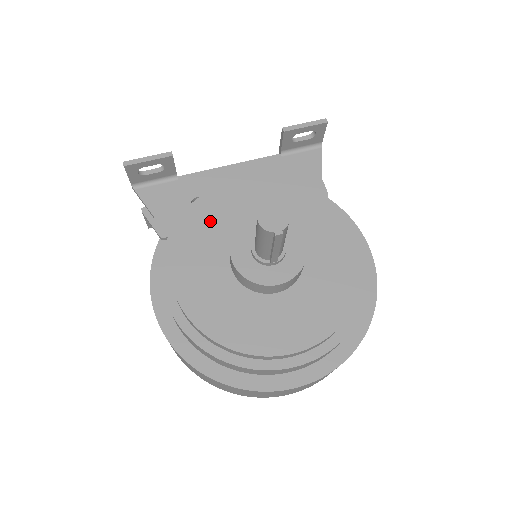
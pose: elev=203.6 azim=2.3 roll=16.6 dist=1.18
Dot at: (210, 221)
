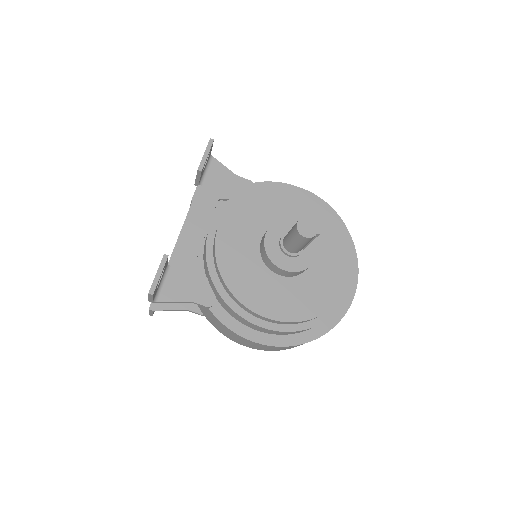
Dot at: (238, 266)
